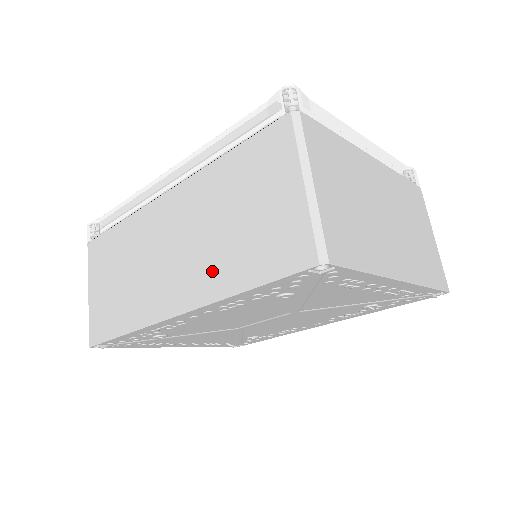
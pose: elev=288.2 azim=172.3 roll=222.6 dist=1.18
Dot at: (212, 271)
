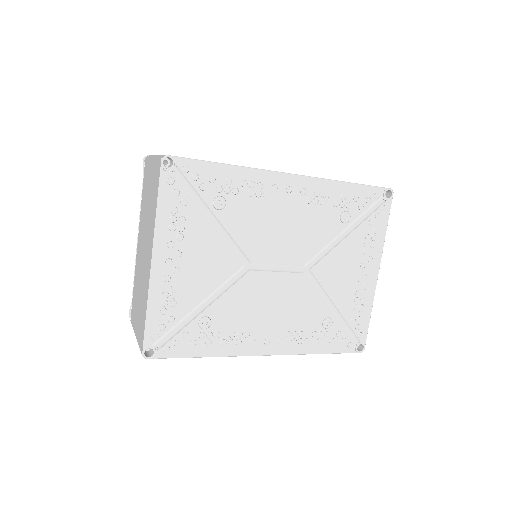
Dot at: occluded
